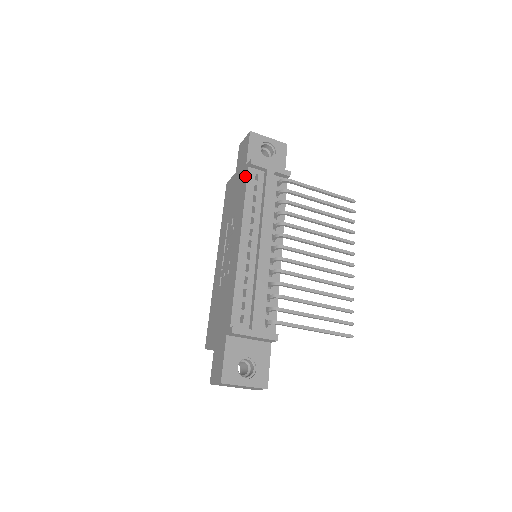
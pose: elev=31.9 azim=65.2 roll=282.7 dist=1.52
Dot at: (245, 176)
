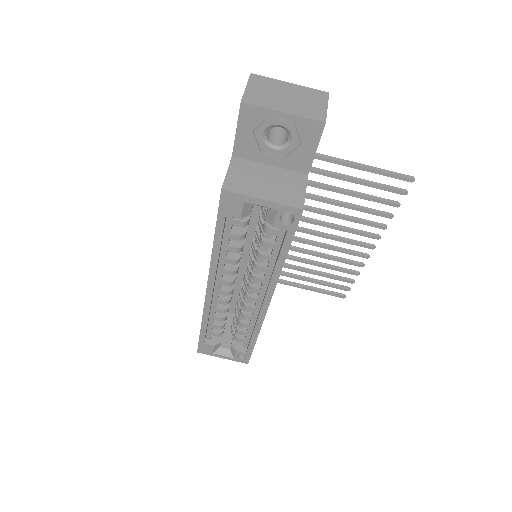
Dot at: occluded
